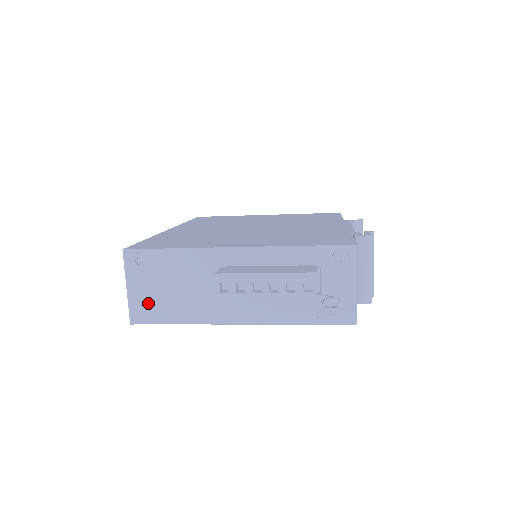
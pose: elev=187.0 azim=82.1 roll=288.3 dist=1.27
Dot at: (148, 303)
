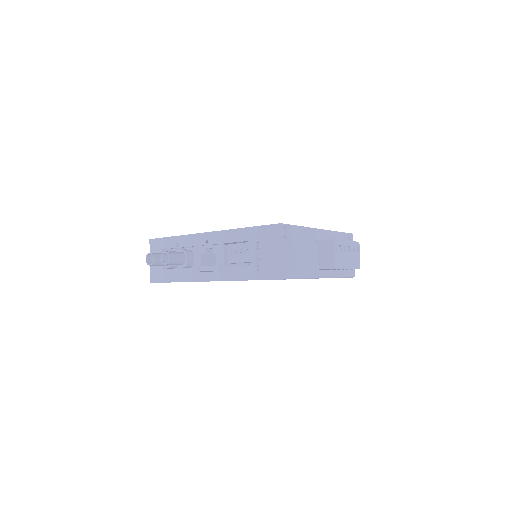
Dot at: (290, 263)
